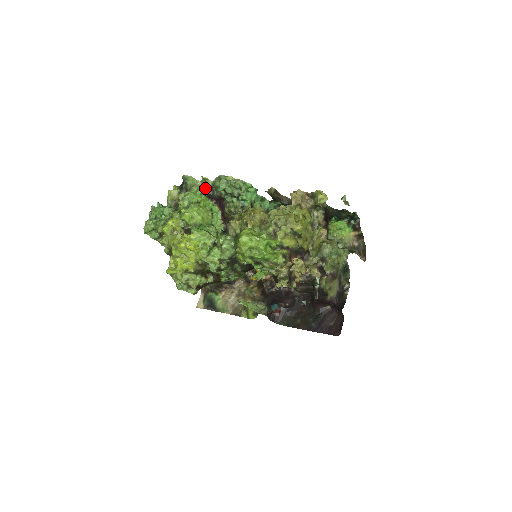
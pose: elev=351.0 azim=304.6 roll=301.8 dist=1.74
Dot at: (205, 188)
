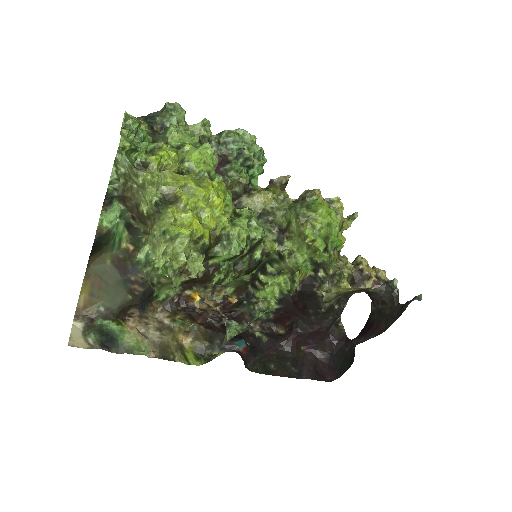
Dot at: (199, 137)
